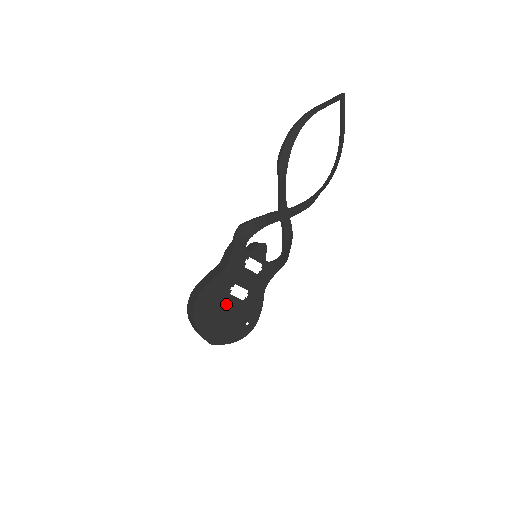
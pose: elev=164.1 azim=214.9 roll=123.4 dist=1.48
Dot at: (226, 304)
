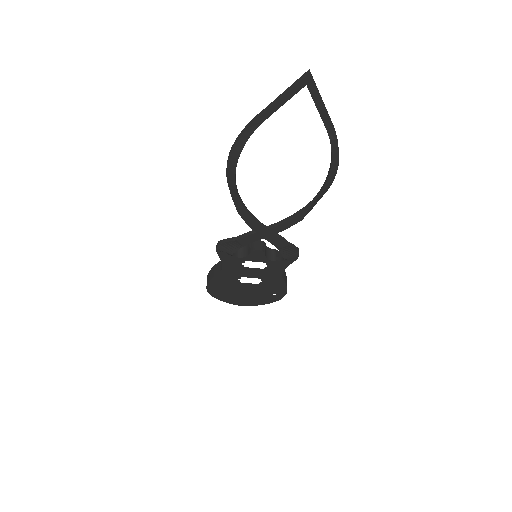
Dot at: (241, 287)
